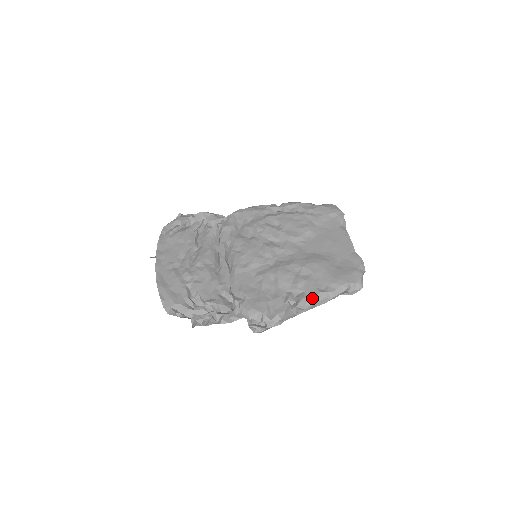
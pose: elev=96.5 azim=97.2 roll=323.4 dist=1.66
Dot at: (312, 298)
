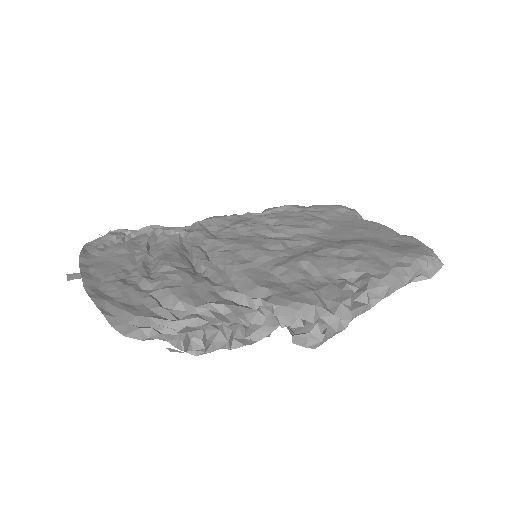
Dot at: (385, 275)
